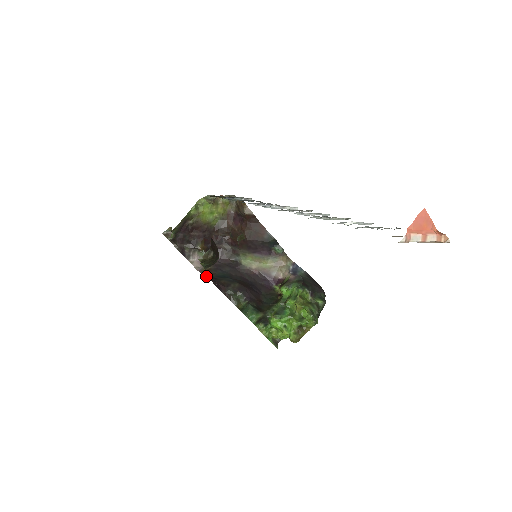
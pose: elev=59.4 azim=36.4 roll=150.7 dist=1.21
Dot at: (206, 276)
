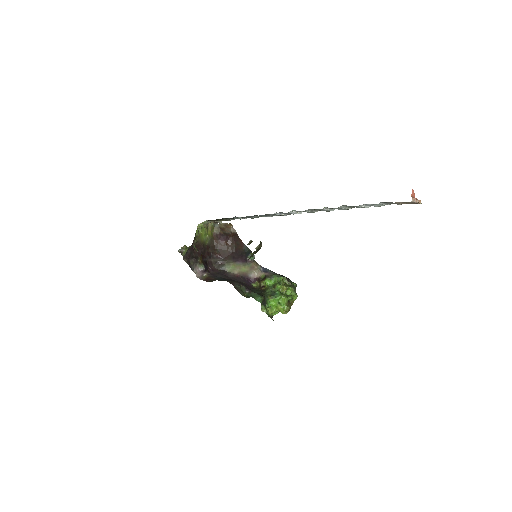
Dot at: occluded
